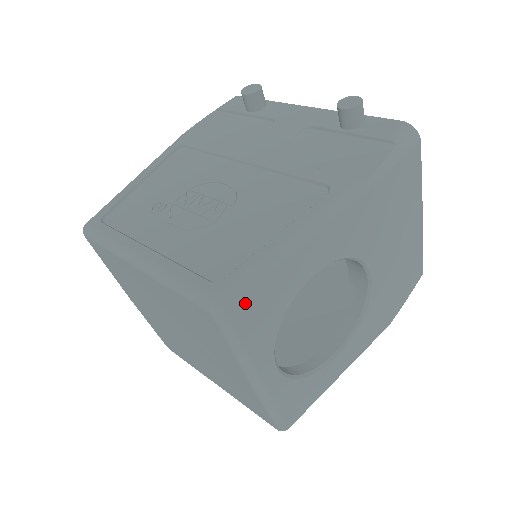
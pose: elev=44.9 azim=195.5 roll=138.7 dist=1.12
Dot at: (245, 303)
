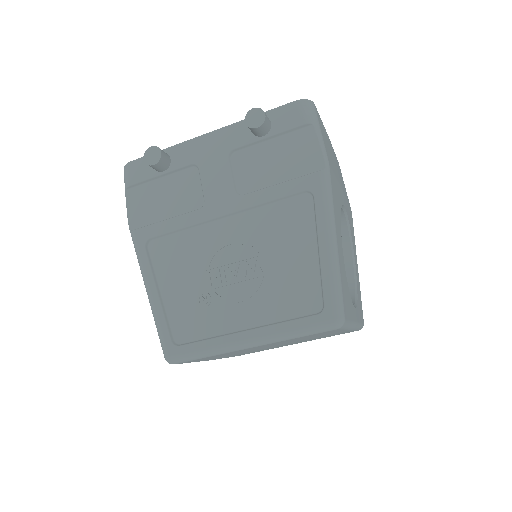
Dot at: (344, 304)
